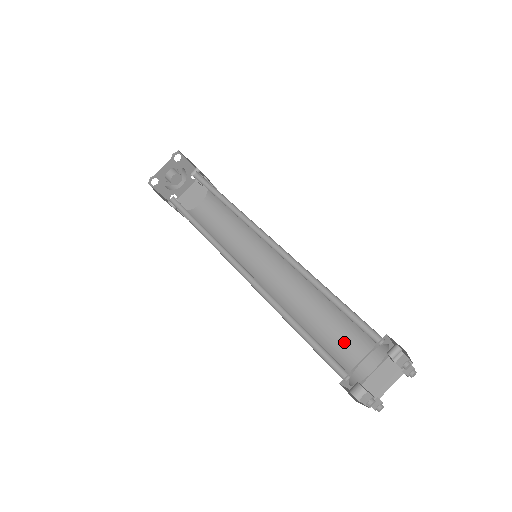
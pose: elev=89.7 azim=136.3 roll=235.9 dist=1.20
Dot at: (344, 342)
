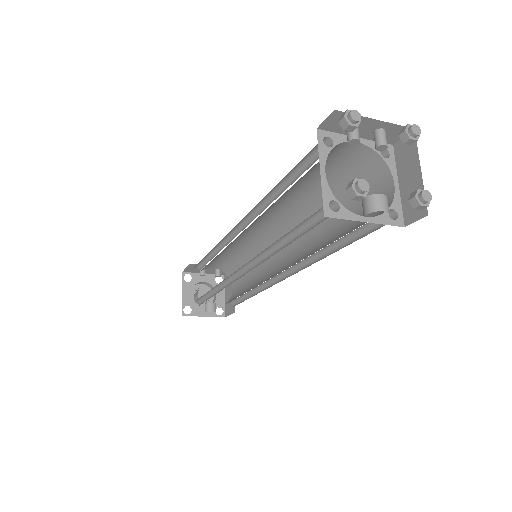
Dot at: (358, 209)
